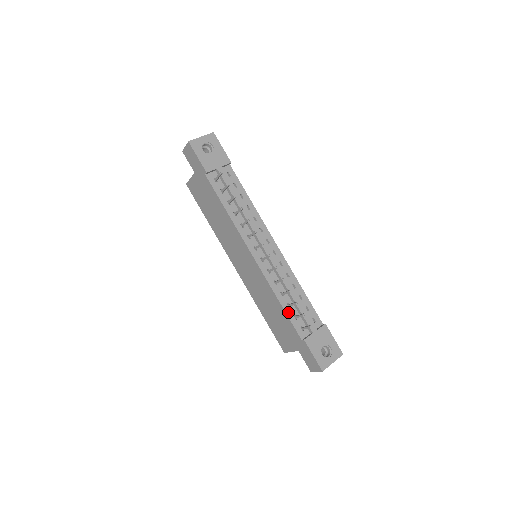
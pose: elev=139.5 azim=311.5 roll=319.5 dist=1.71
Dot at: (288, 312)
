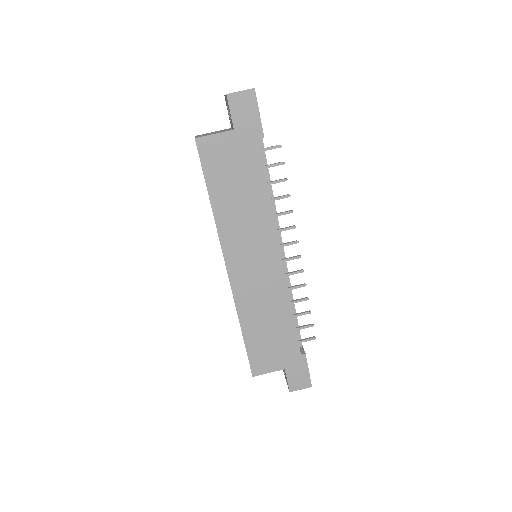
Dot at: (294, 323)
